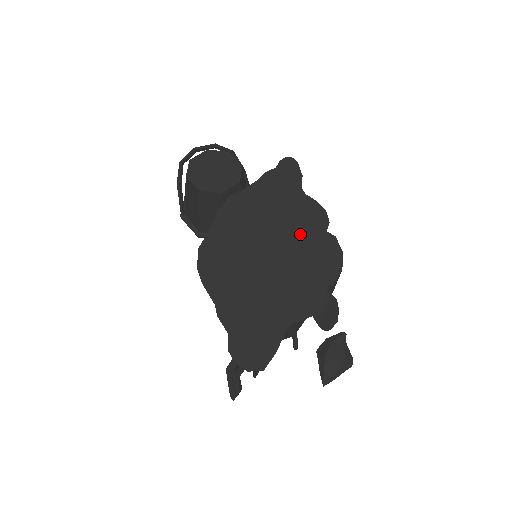
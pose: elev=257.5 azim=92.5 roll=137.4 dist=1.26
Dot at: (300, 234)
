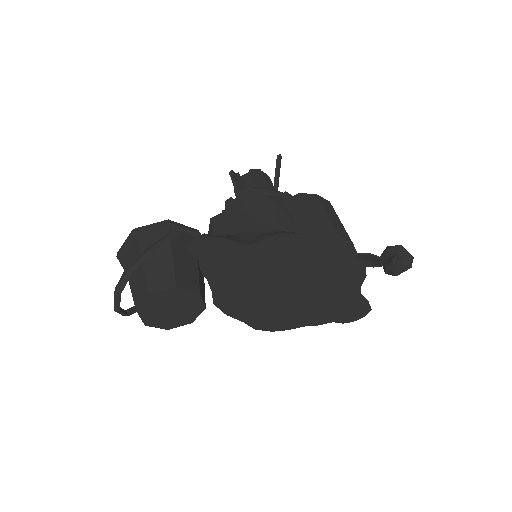
Dot at: (295, 263)
